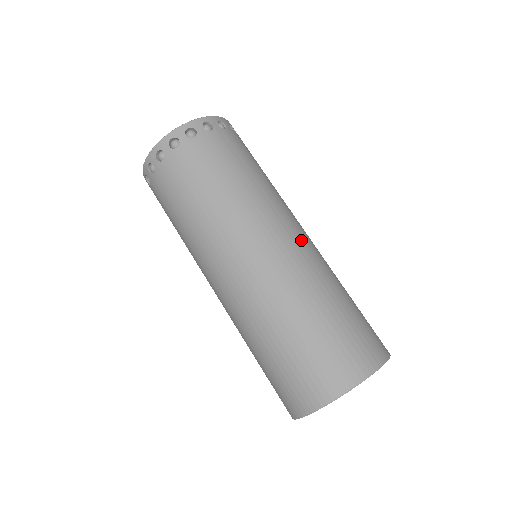
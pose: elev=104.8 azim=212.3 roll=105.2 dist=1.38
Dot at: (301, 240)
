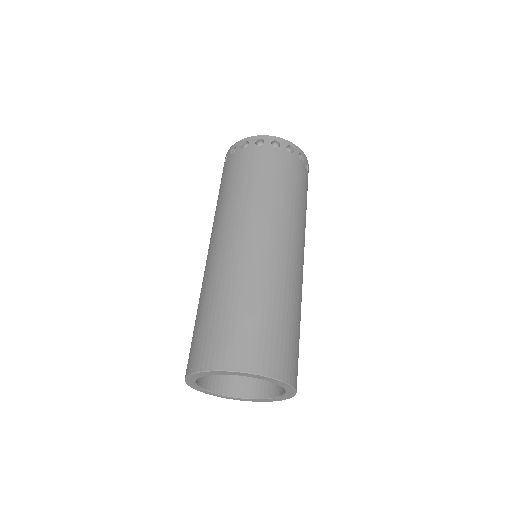
Dot at: (246, 244)
